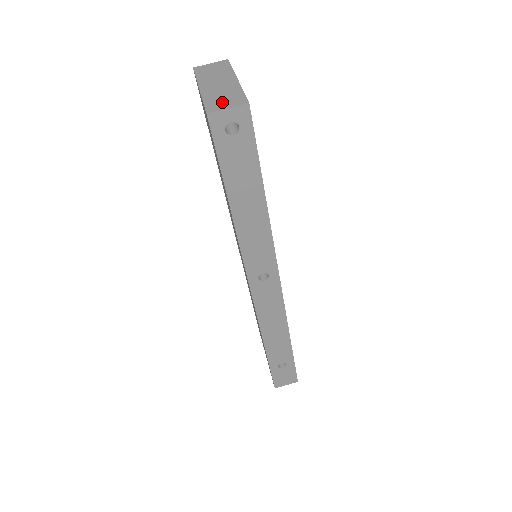
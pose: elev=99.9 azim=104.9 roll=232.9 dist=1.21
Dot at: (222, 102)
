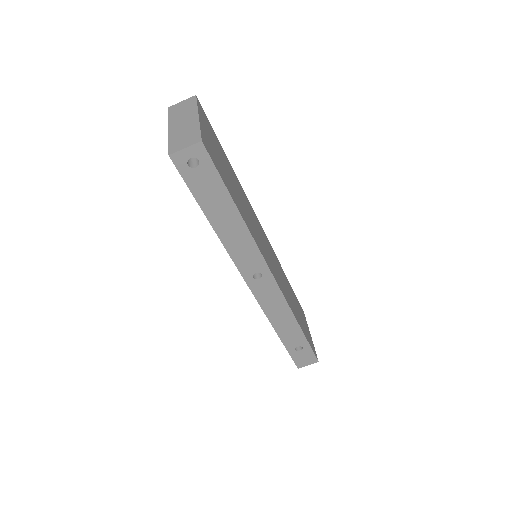
Dot at: (182, 142)
